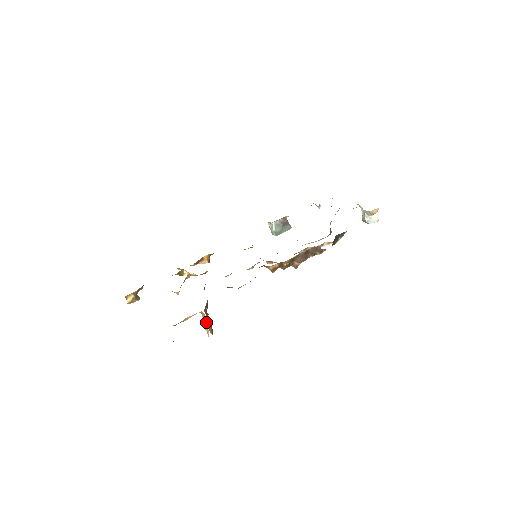
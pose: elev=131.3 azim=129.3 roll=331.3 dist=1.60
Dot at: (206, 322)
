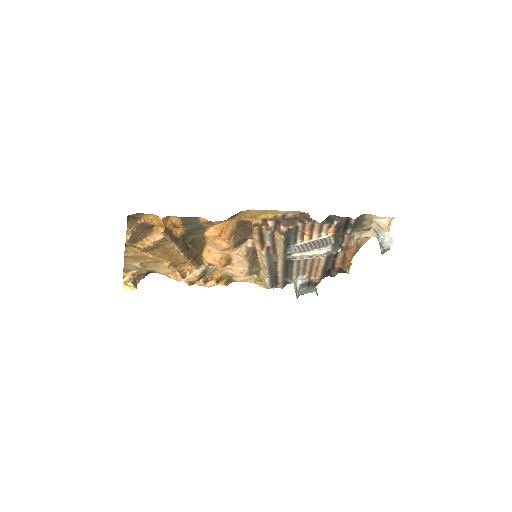
Dot at: (166, 224)
